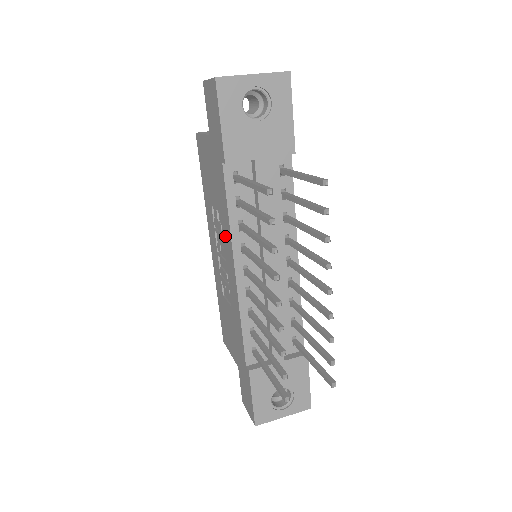
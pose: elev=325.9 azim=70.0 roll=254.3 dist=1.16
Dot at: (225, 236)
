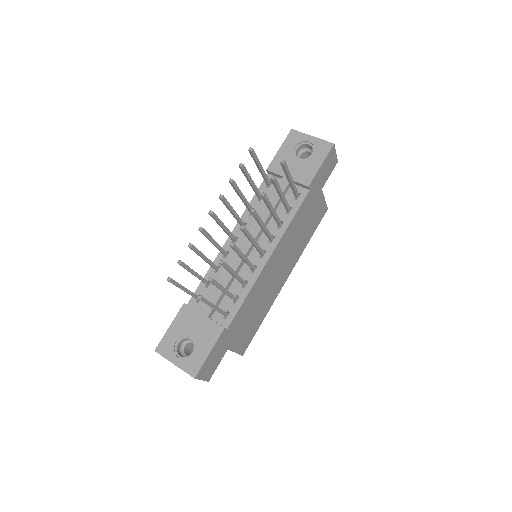
Dot at: occluded
